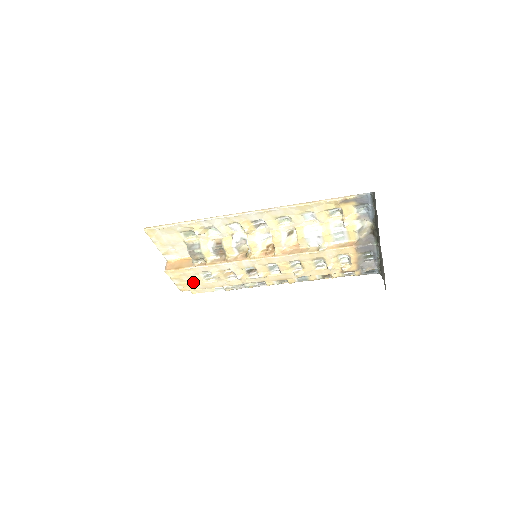
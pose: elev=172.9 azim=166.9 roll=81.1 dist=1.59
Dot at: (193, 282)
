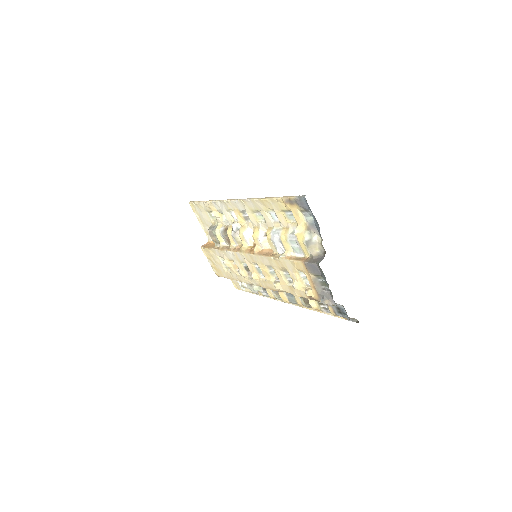
Dot at: (219, 267)
